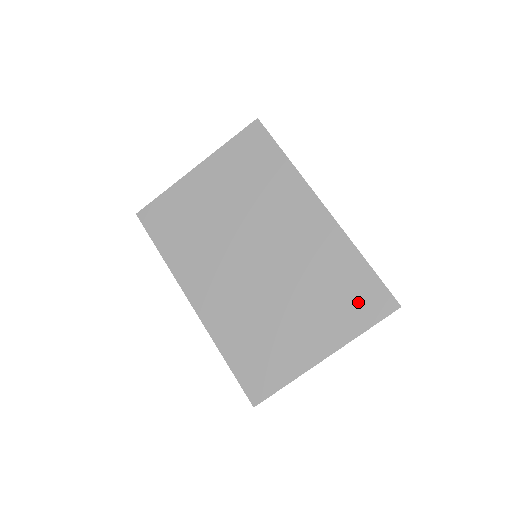
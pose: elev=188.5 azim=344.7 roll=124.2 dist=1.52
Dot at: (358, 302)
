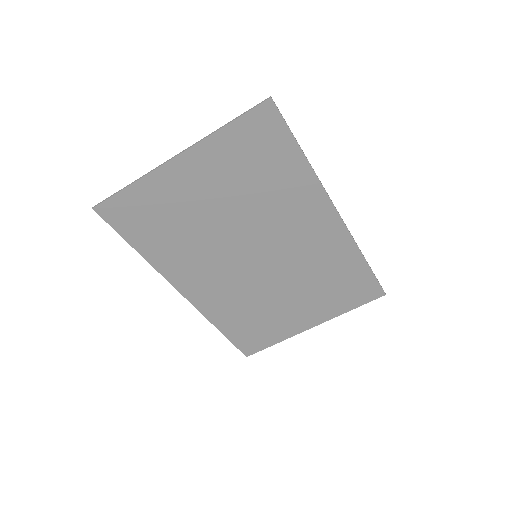
Dot at: (351, 292)
